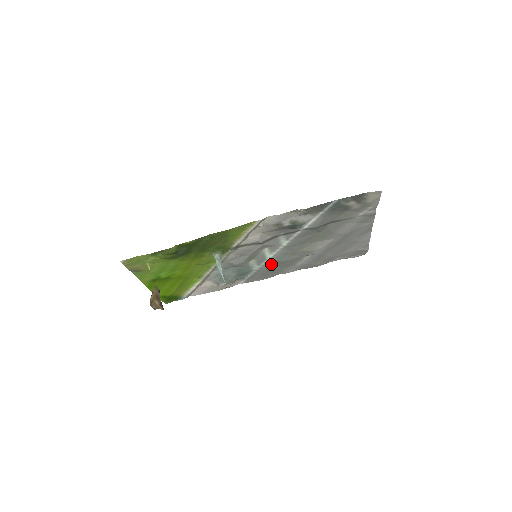
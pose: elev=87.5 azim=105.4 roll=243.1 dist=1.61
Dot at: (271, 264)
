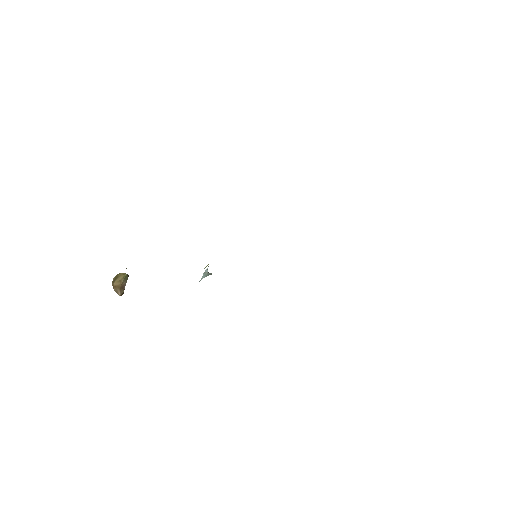
Dot at: occluded
